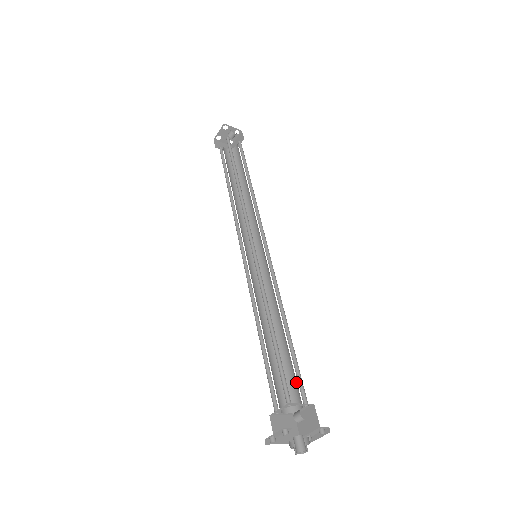
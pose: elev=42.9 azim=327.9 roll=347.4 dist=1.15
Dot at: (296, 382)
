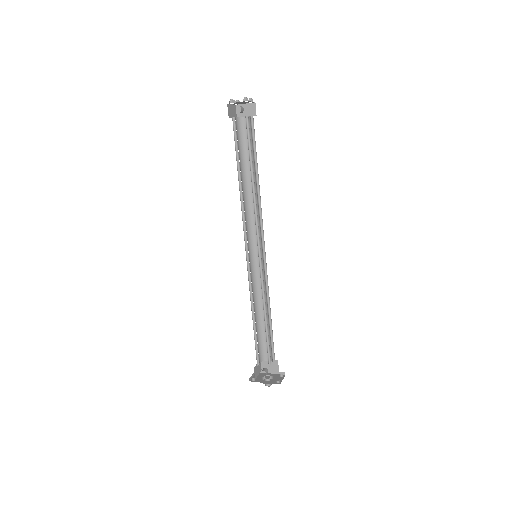
Dot at: (269, 351)
